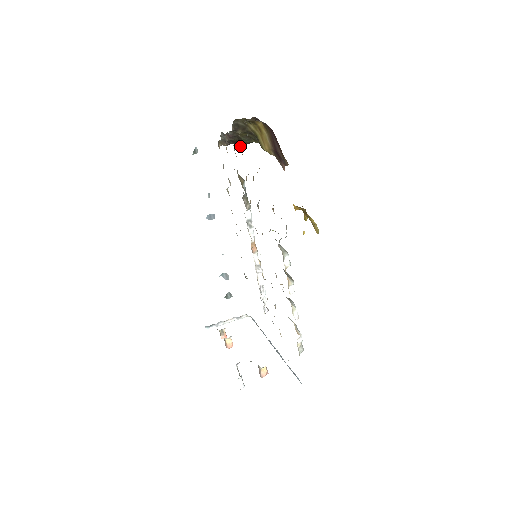
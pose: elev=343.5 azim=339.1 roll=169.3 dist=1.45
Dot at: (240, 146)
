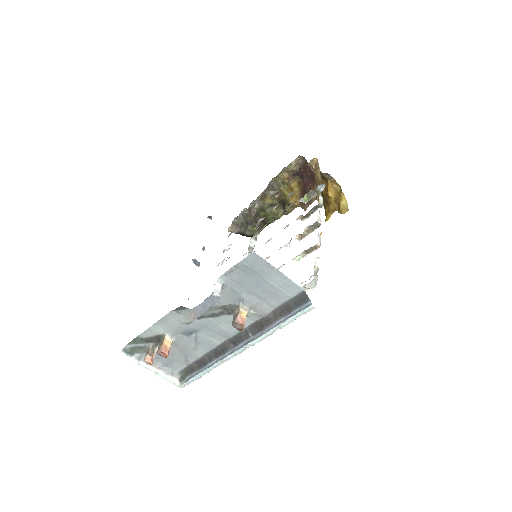
Dot at: (278, 181)
